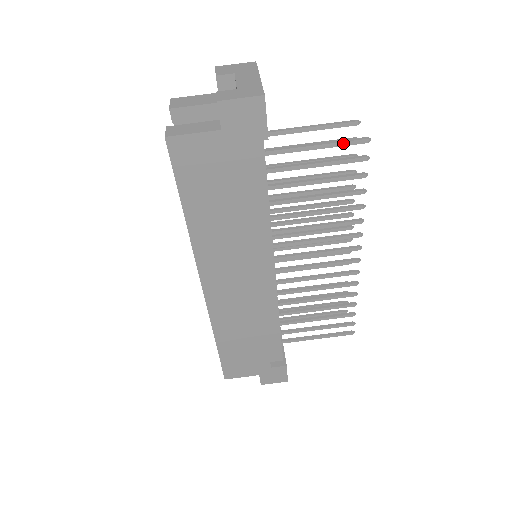
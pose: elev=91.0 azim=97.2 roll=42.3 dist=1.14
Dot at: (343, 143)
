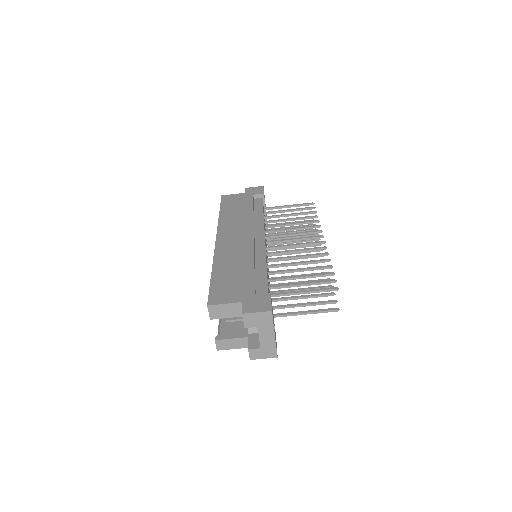
Dot at: (322, 312)
